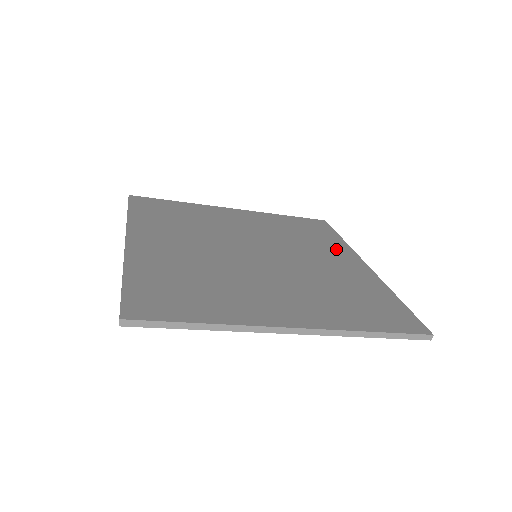
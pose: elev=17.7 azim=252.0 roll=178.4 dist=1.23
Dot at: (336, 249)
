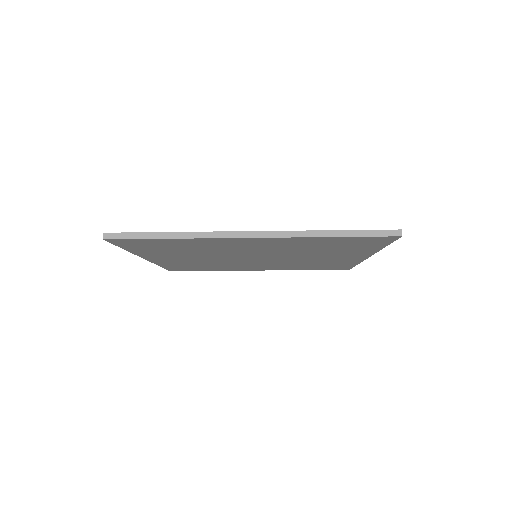
Dot at: occluded
